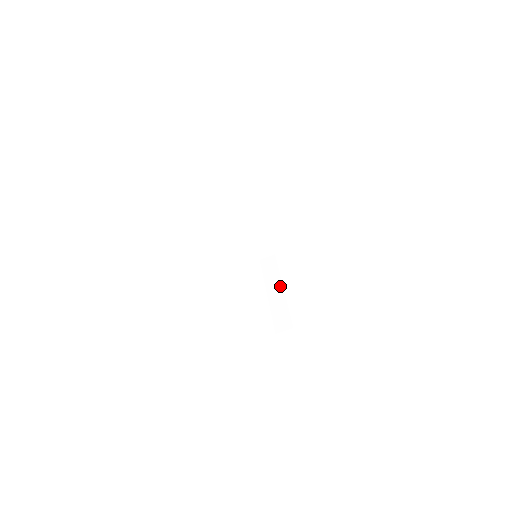
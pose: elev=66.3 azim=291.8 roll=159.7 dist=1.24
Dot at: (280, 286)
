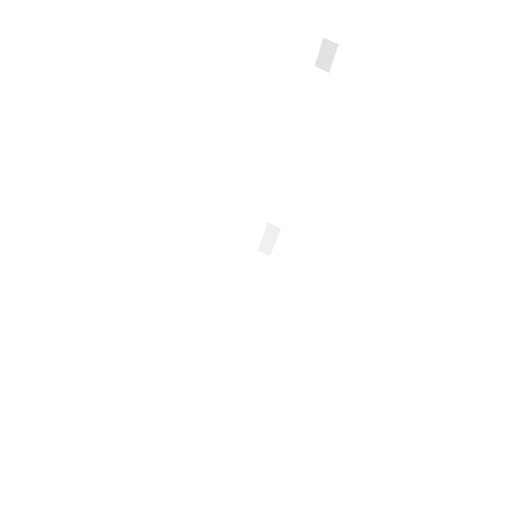
Dot at: (253, 281)
